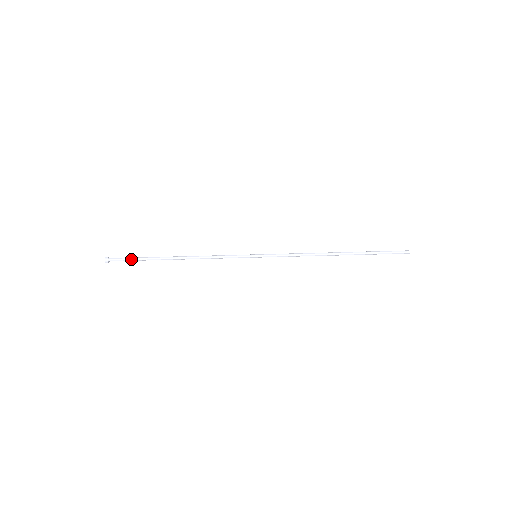
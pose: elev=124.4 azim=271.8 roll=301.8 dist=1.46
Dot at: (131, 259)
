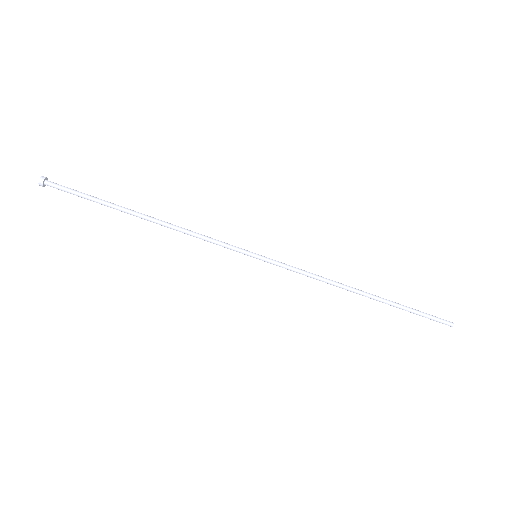
Dot at: (78, 196)
